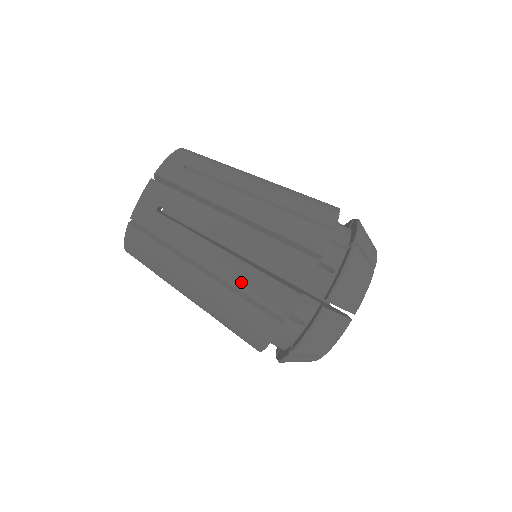
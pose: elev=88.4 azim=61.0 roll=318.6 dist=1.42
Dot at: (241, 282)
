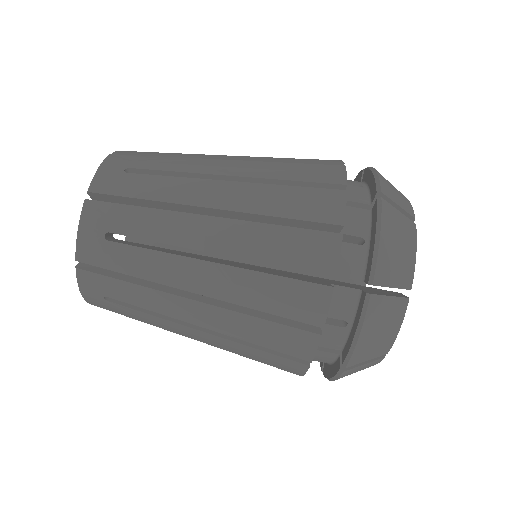
Dot at: (236, 351)
